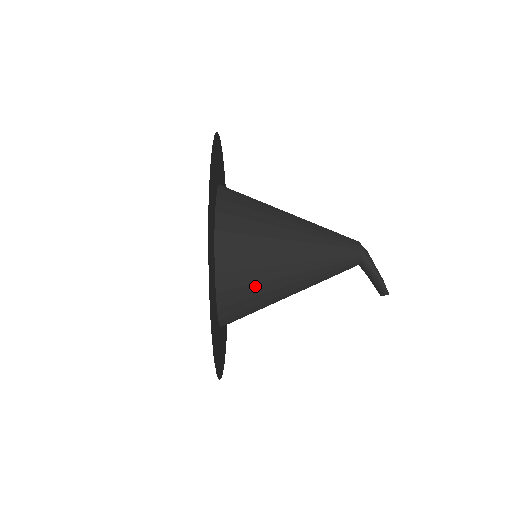
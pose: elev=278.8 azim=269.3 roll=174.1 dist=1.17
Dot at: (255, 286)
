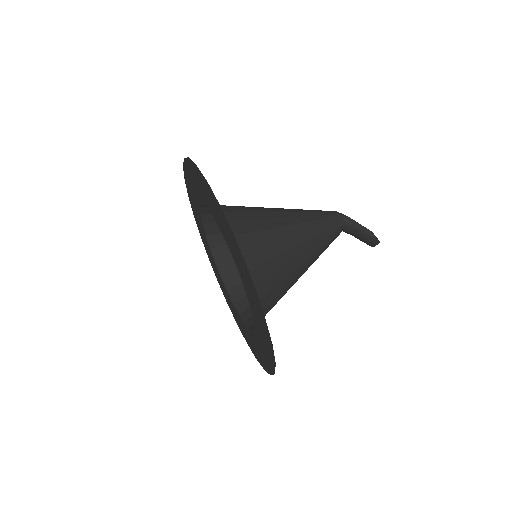
Dot at: (270, 262)
